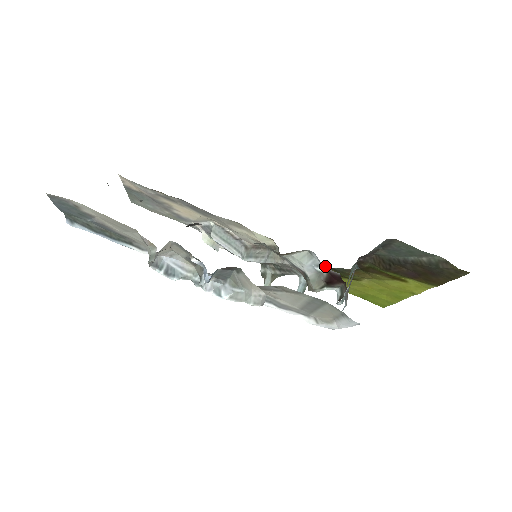
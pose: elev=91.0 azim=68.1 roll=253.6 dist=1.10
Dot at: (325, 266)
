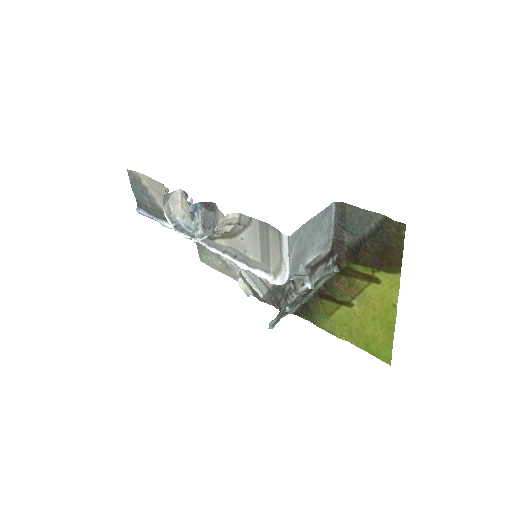
Dot at: occluded
